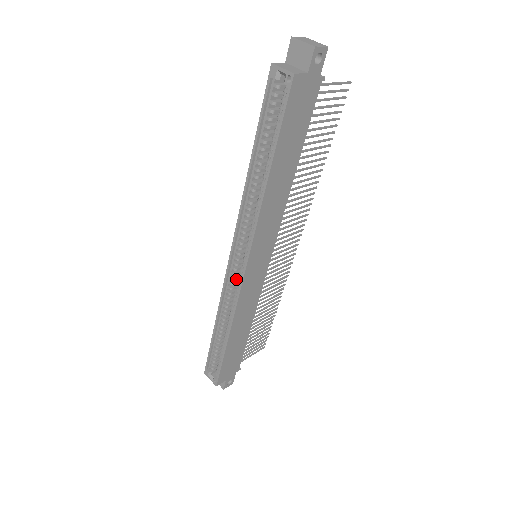
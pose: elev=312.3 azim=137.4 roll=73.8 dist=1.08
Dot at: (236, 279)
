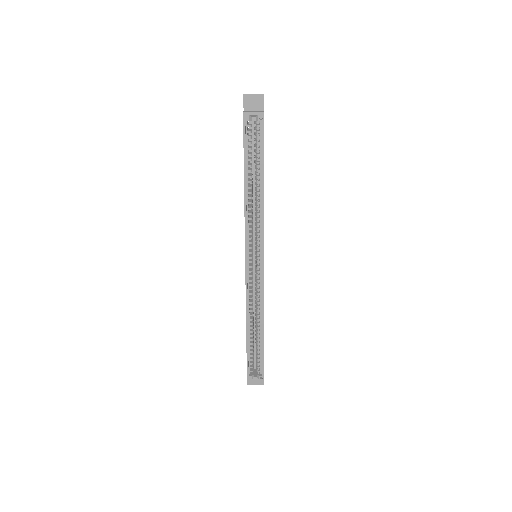
Dot at: occluded
